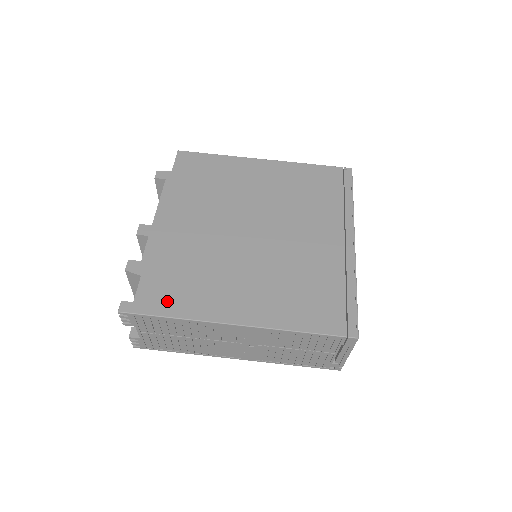
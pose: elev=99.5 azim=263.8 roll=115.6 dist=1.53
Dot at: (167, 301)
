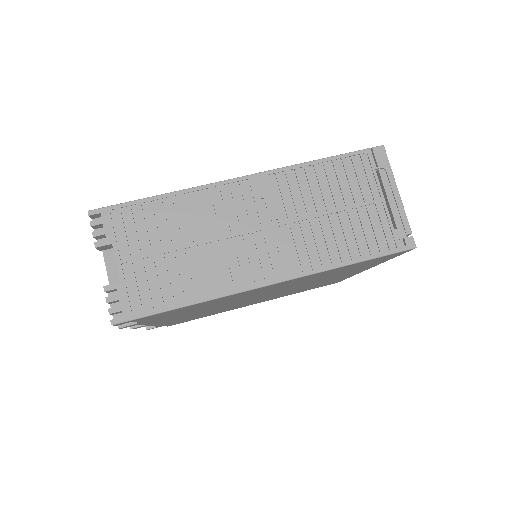
Dot at: occluded
